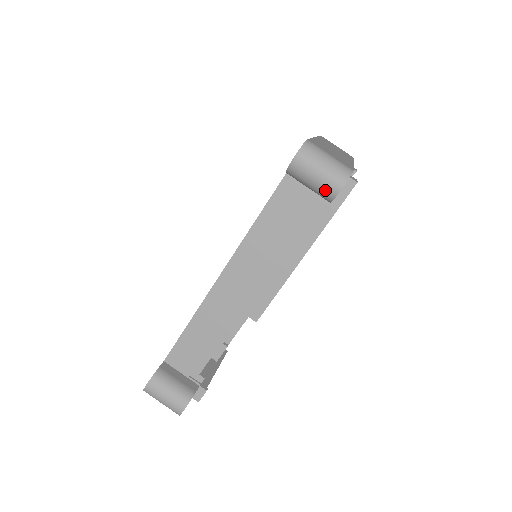
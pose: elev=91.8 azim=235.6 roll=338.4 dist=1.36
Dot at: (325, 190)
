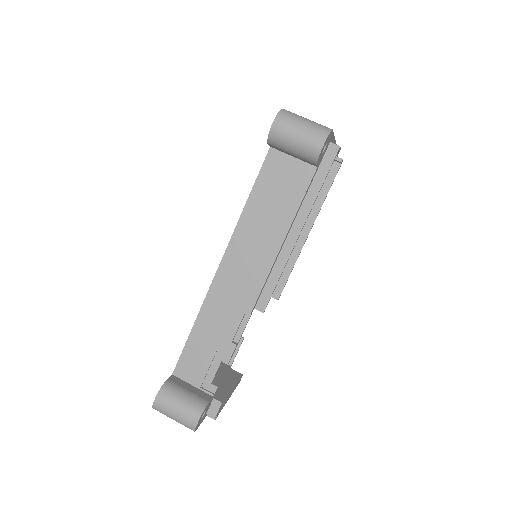
Dot at: (308, 150)
